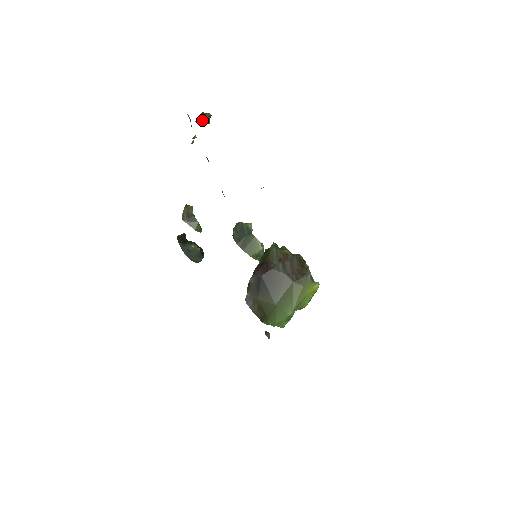
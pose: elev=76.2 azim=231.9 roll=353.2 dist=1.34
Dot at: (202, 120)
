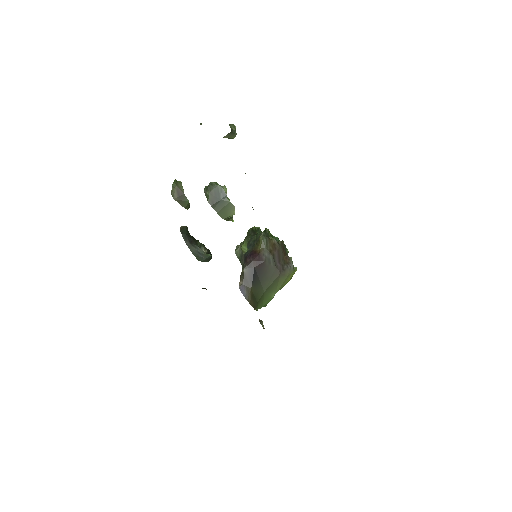
Dot at: (230, 136)
